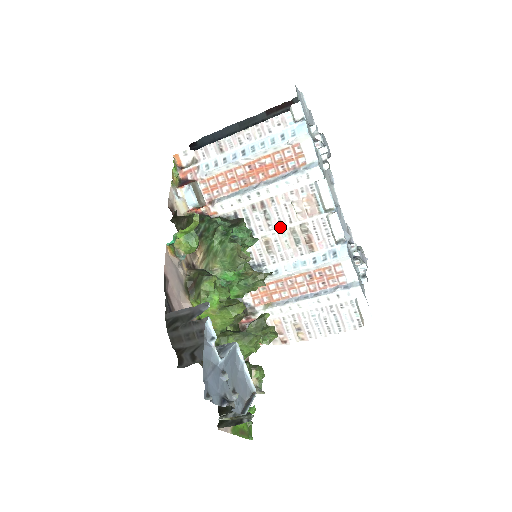
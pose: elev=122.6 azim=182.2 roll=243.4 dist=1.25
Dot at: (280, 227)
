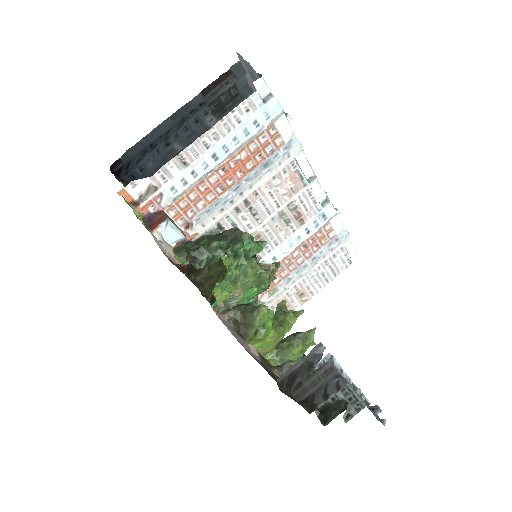
Dot at: (269, 216)
